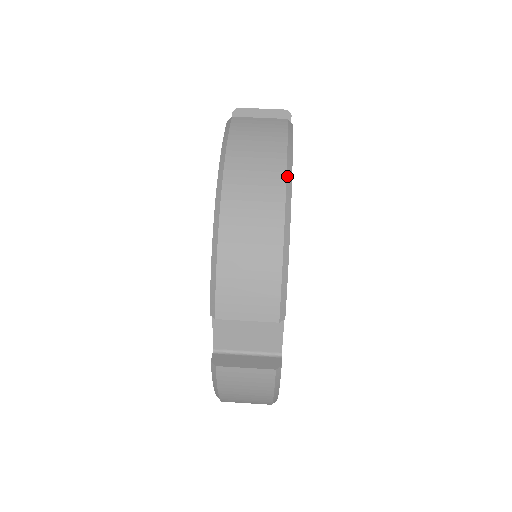
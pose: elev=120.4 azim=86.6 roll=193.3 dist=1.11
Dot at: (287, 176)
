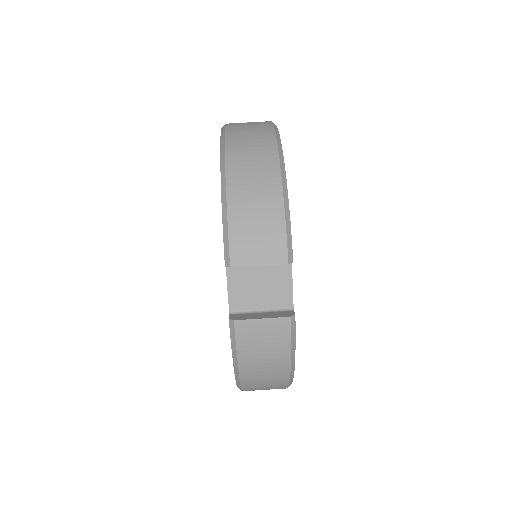
Dot at: (291, 374)
